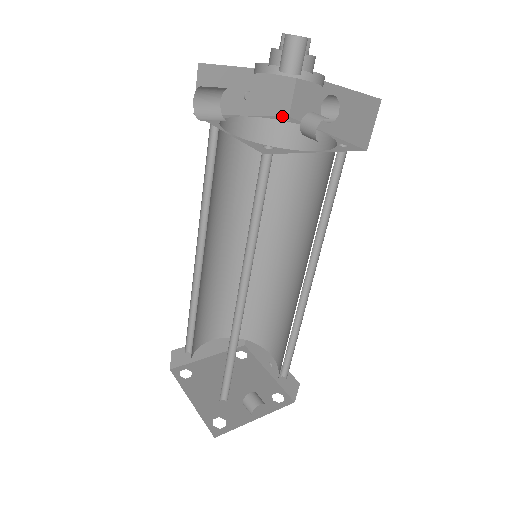
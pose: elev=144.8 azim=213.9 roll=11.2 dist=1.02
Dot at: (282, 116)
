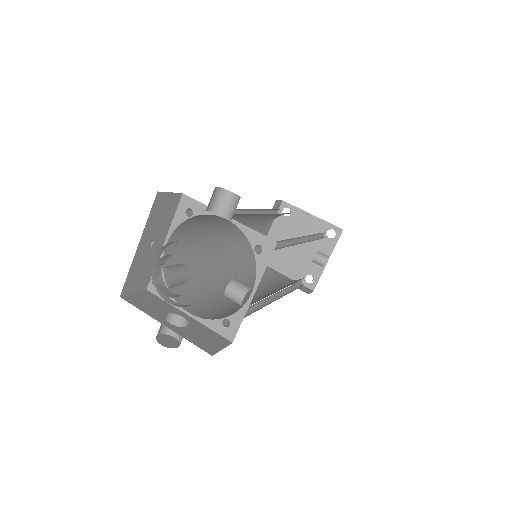
Dot at: (179, 201)
